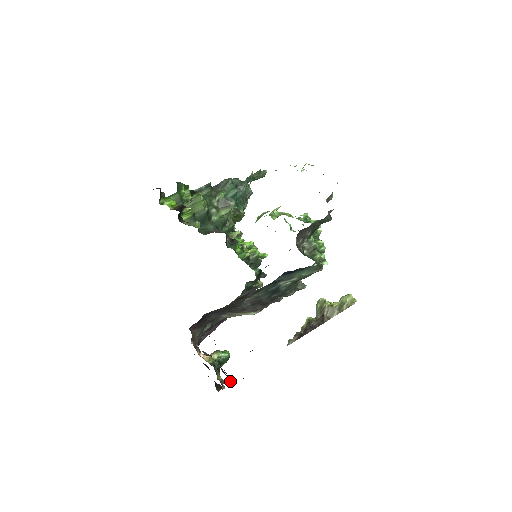
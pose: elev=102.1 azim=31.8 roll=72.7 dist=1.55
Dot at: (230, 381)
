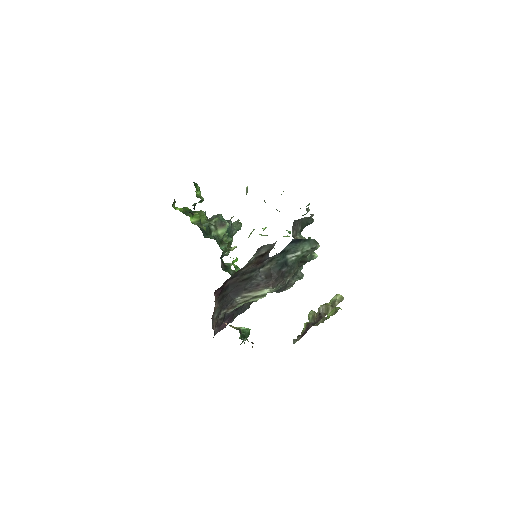
Dot at: occluded
